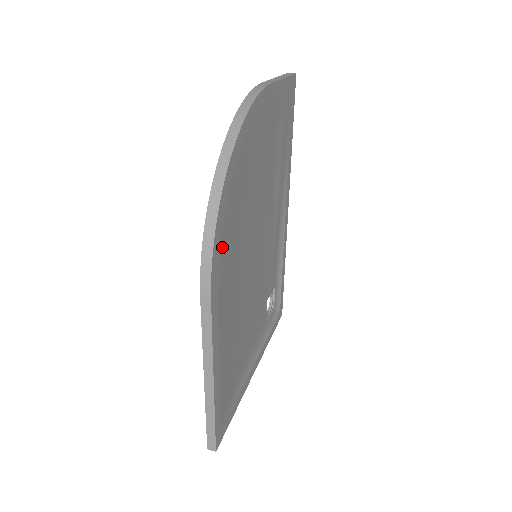
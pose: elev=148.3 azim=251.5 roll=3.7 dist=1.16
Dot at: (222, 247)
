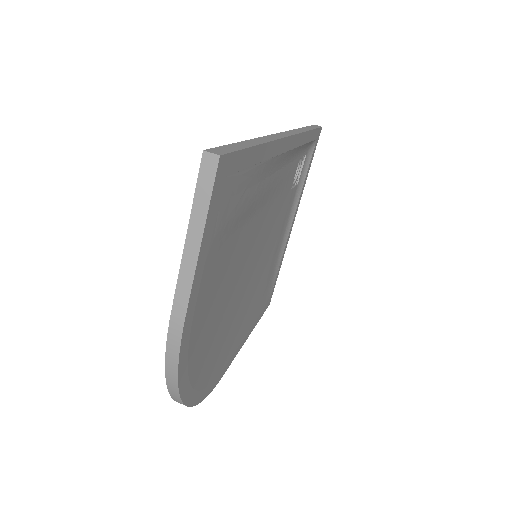
Dot at: (214, 375)
